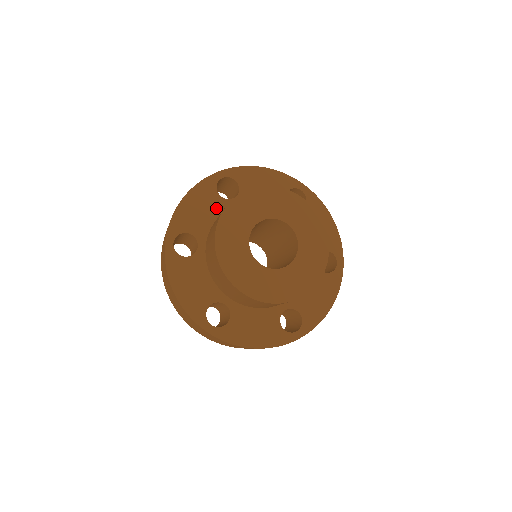
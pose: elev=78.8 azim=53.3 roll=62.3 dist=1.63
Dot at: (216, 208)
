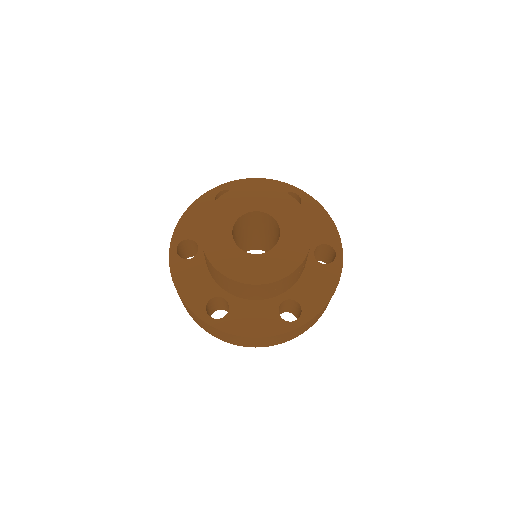
Dot at: occluded
